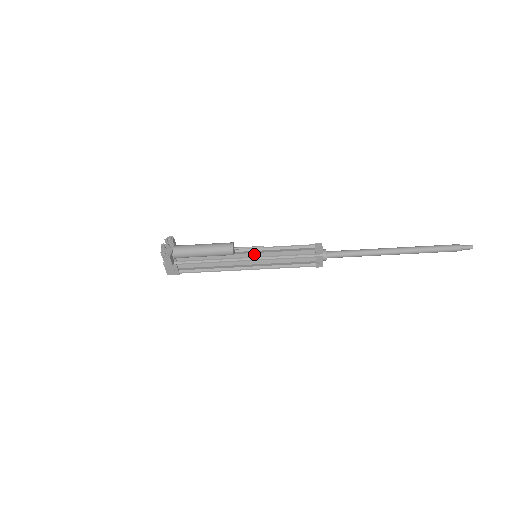
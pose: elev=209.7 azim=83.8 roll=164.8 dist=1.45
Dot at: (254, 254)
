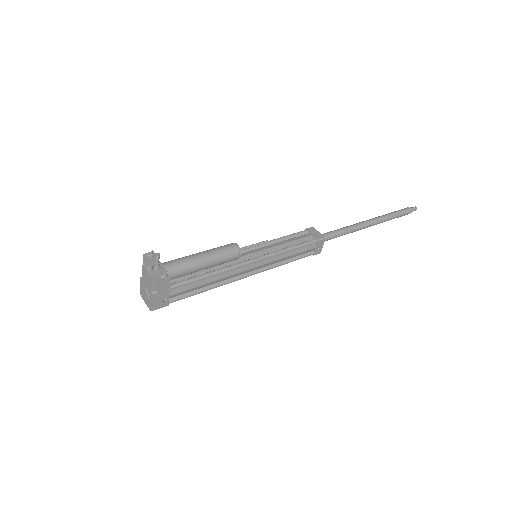
Dot at: (256, 253)
